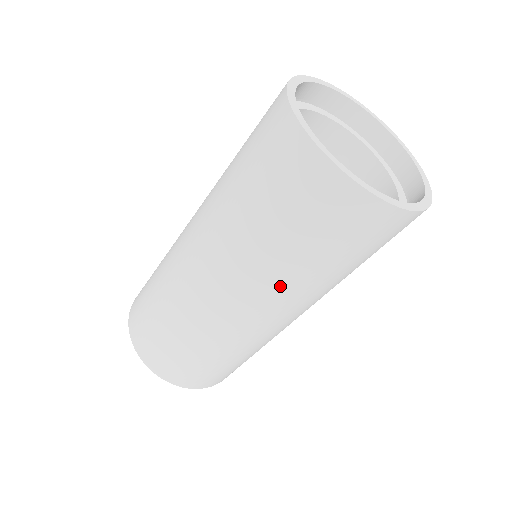
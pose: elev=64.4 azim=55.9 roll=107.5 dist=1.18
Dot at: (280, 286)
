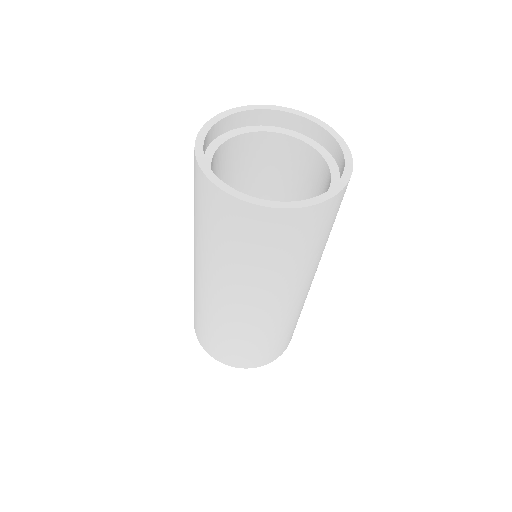
Dot at: (243, 282)
